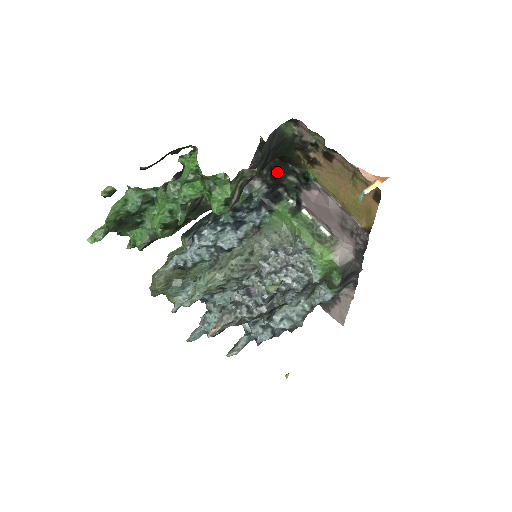
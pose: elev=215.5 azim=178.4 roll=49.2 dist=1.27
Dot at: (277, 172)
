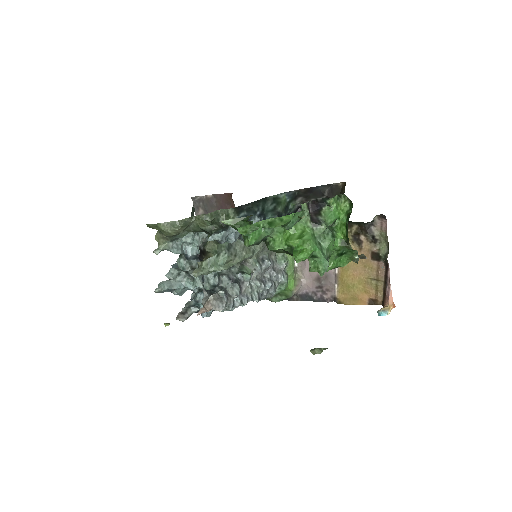
Dot at: occluded
